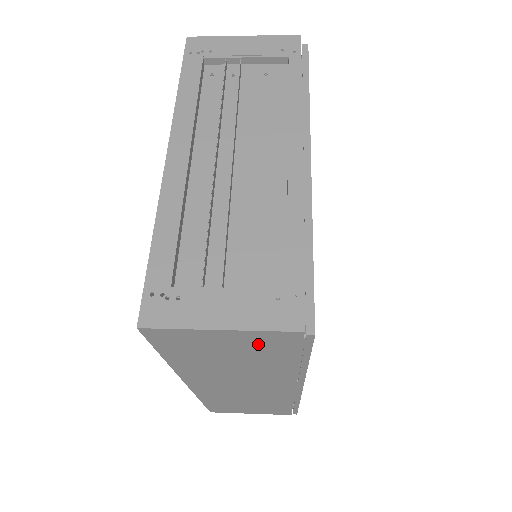
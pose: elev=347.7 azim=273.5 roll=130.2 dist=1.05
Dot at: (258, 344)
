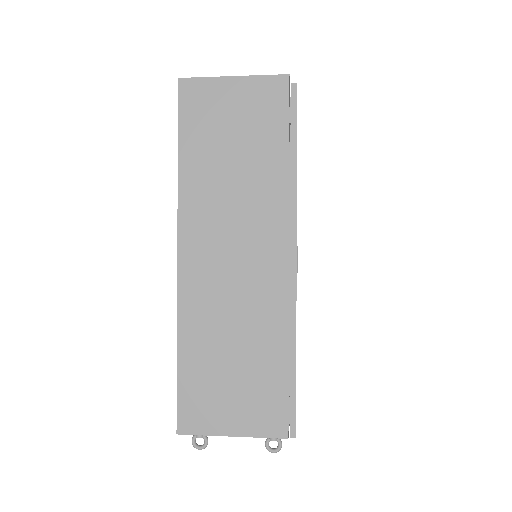
Dot at: (257, 106)
